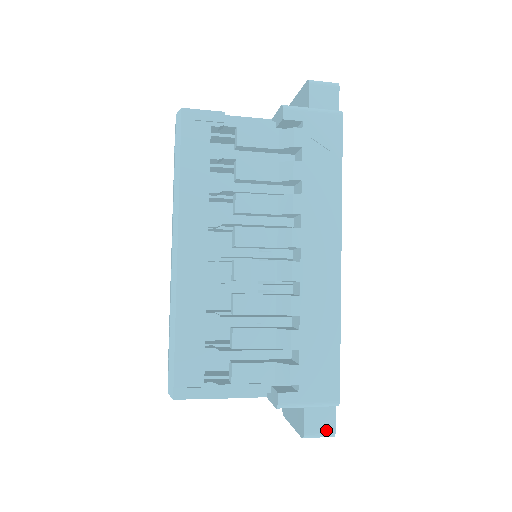
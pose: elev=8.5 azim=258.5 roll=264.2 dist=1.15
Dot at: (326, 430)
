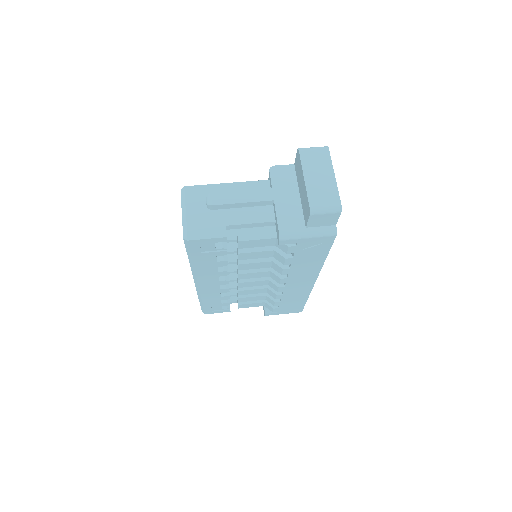
Dot at: occluded
